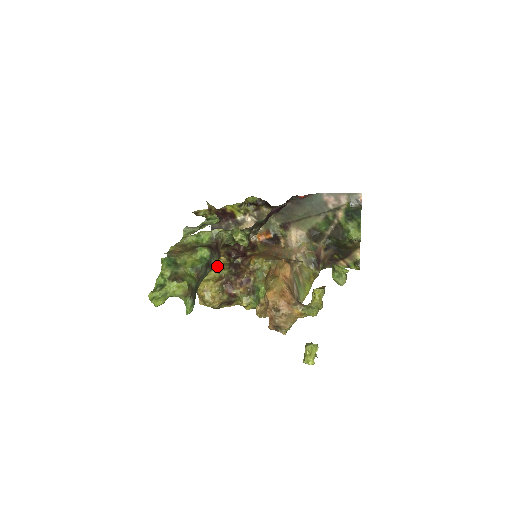
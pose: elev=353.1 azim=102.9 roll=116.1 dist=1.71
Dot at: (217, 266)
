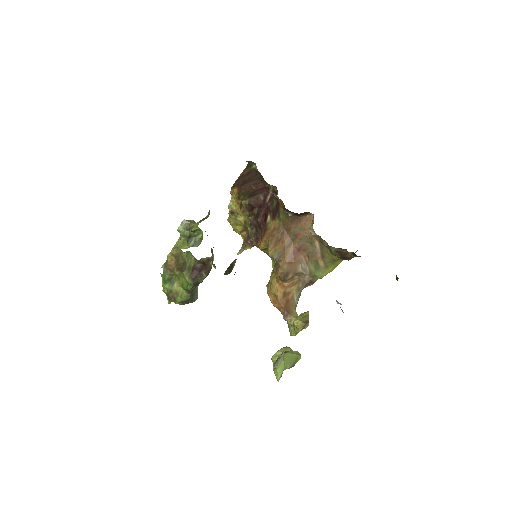
Dot at: occluded
